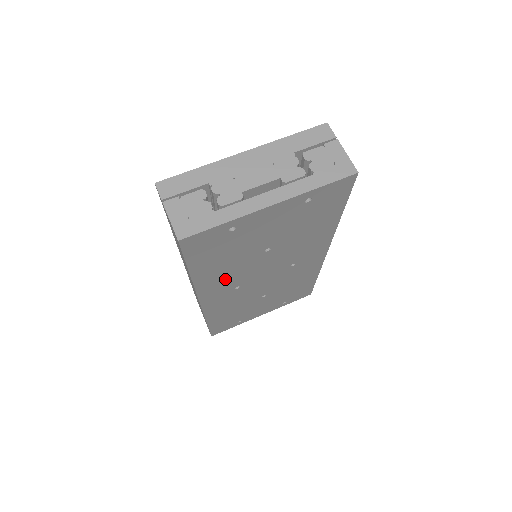
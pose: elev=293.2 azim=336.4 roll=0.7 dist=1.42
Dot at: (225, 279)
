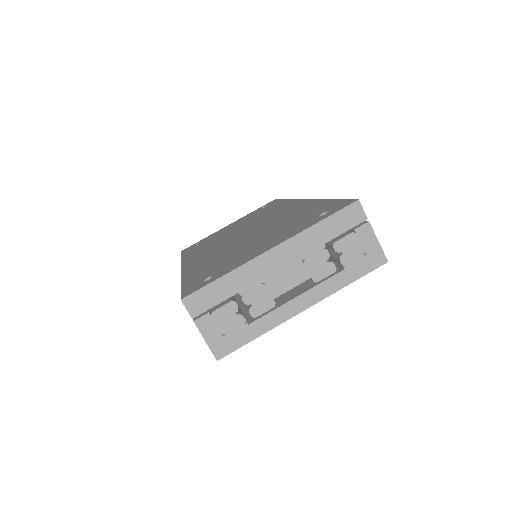
Dot at: occluded
